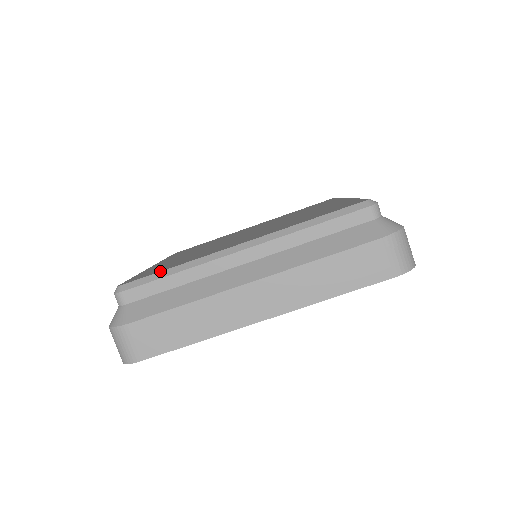
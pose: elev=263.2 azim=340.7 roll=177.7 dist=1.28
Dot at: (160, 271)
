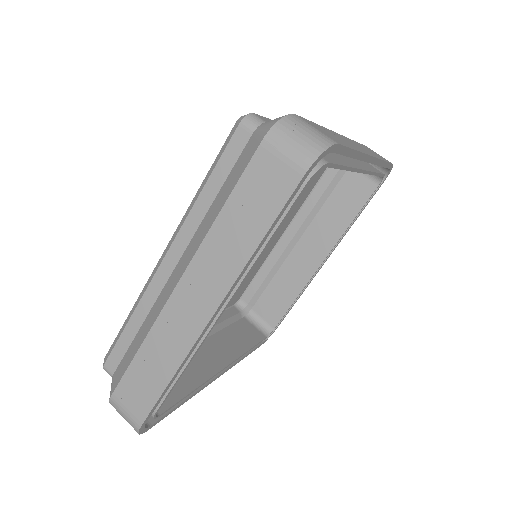
Dot at: occluded
